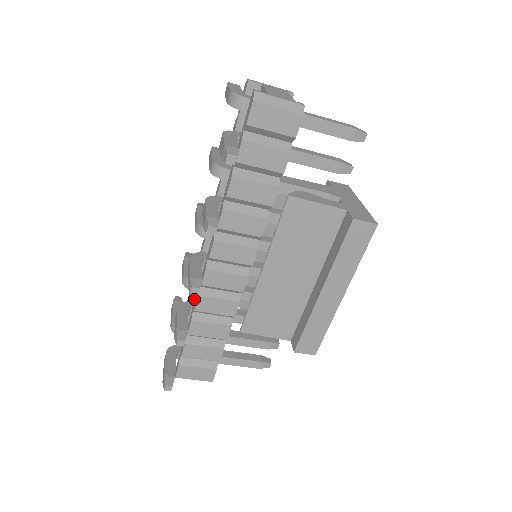
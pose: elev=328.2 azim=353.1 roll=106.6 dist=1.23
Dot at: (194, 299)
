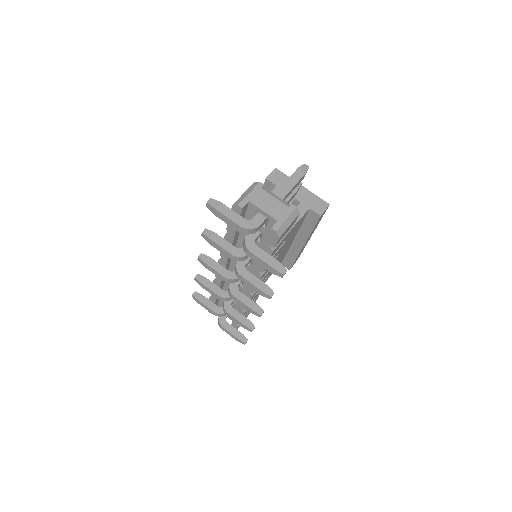
Dot at: occluded
